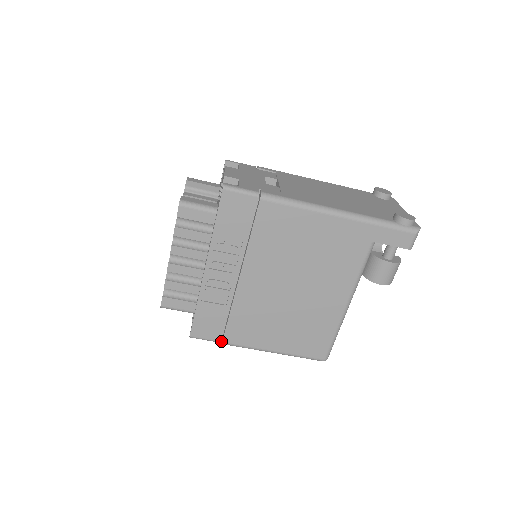
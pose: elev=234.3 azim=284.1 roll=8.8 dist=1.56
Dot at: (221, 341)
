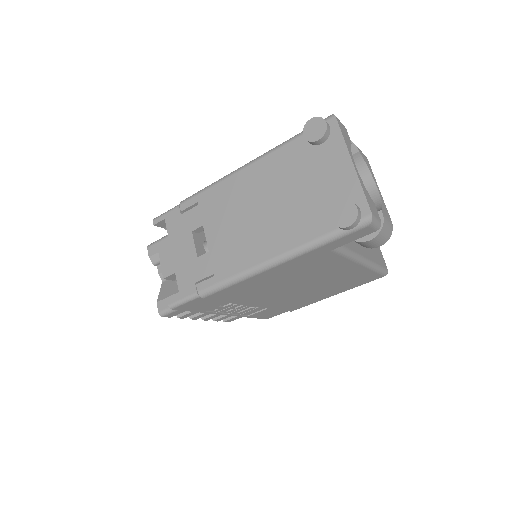
Dot at: occluded
